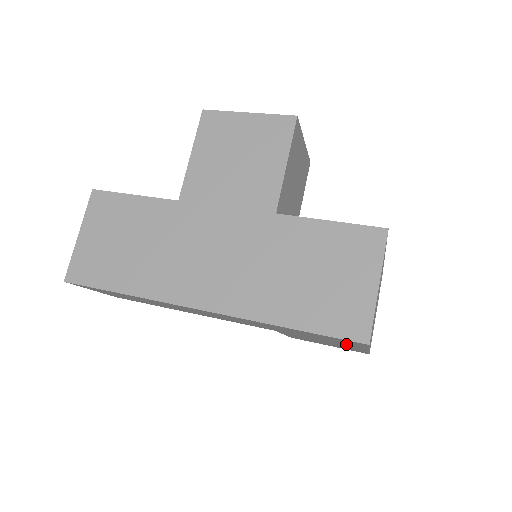
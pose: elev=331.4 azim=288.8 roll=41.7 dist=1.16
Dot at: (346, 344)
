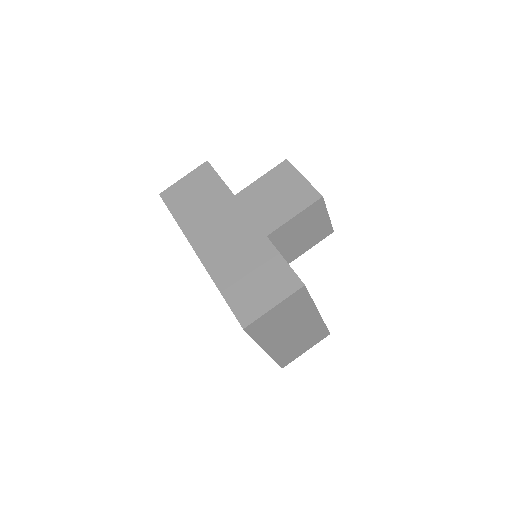
Dot at: occluded
